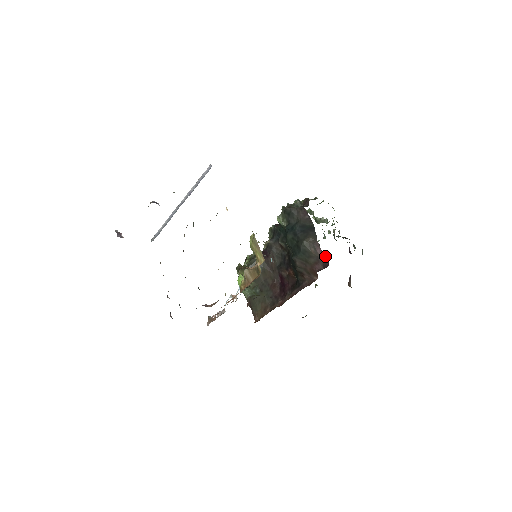
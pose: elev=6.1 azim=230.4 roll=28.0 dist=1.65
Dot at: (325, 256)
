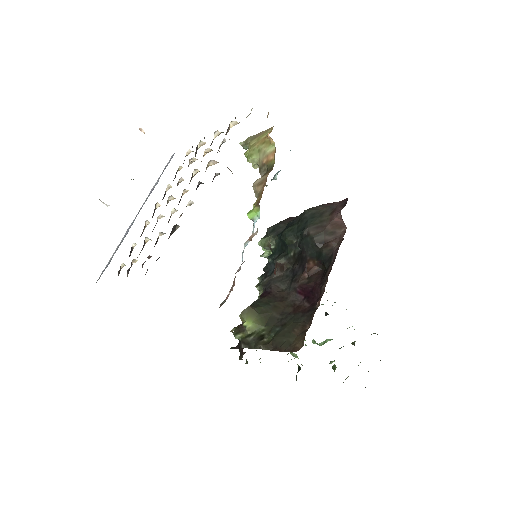
Dot at: (338, 202)
